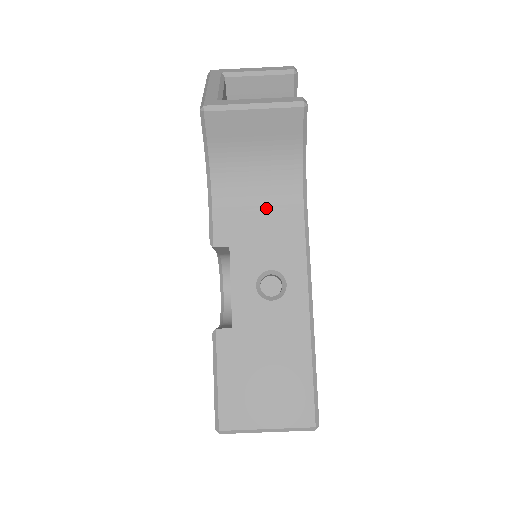
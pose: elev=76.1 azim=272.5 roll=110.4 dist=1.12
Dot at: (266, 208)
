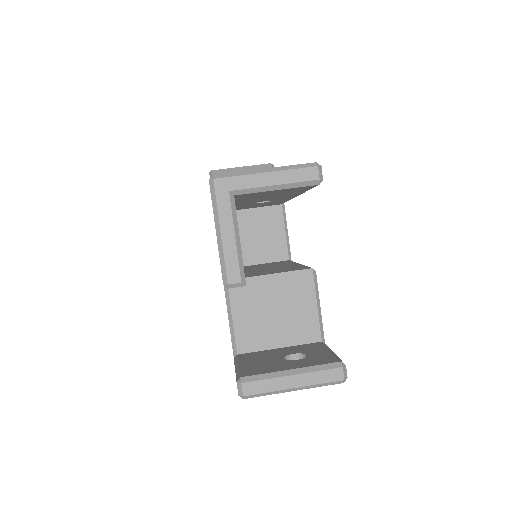
Dot at: occluded
